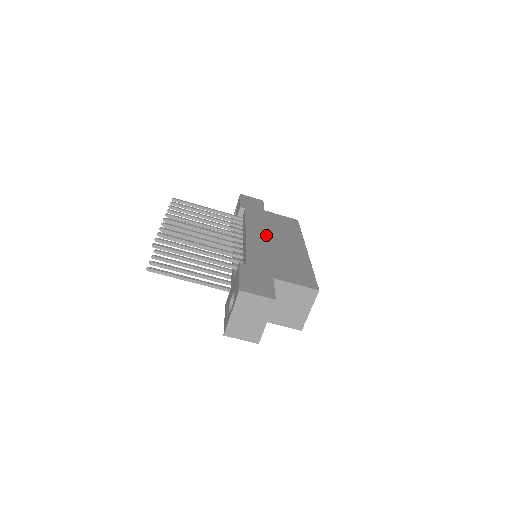
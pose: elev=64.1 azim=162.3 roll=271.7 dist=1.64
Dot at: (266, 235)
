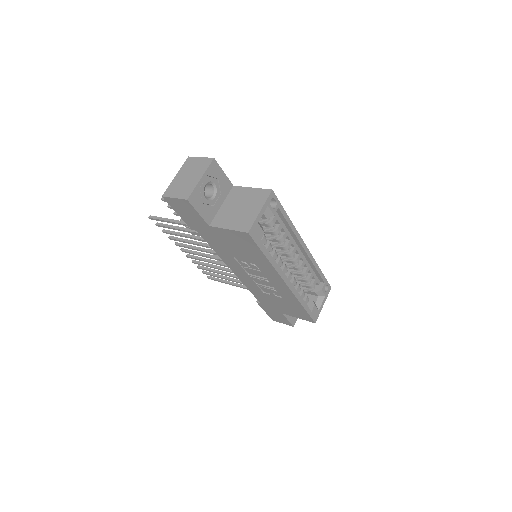
Dot at: occluded
